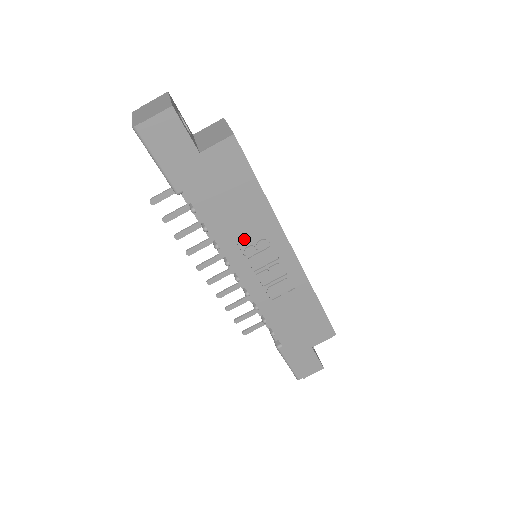
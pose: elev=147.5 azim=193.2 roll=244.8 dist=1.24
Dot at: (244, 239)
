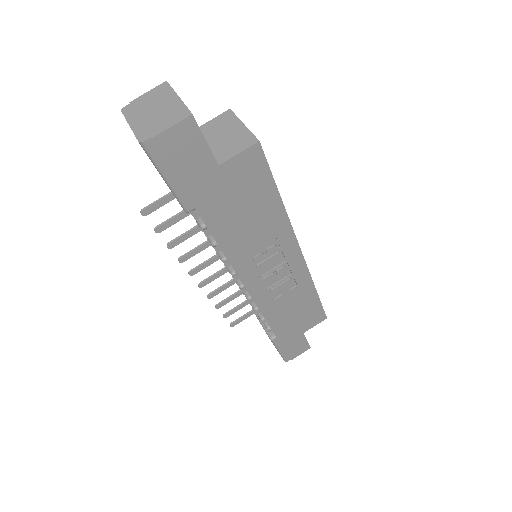
Dot at: (254, 248)
